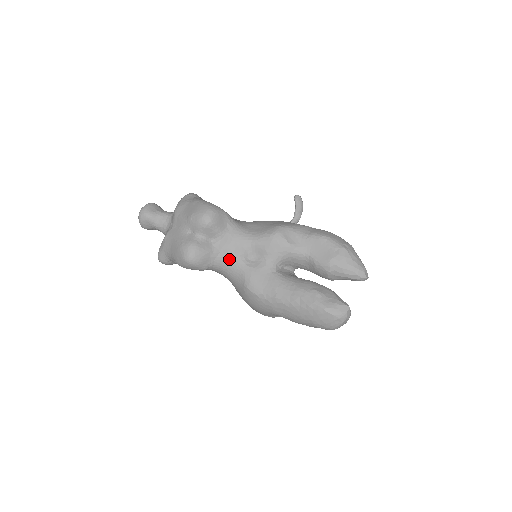
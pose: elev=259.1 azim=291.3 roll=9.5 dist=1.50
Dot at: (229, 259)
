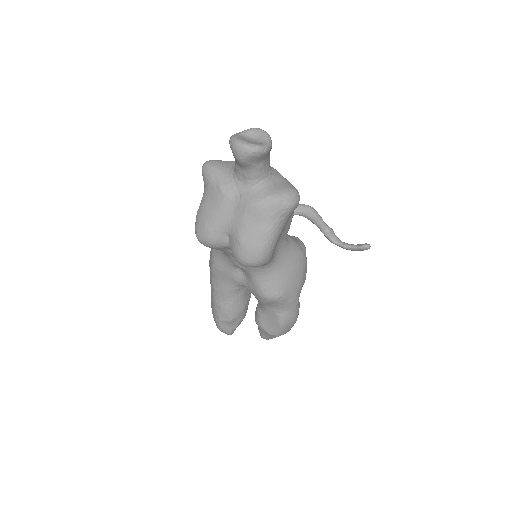
Dot at: (228, 256)
